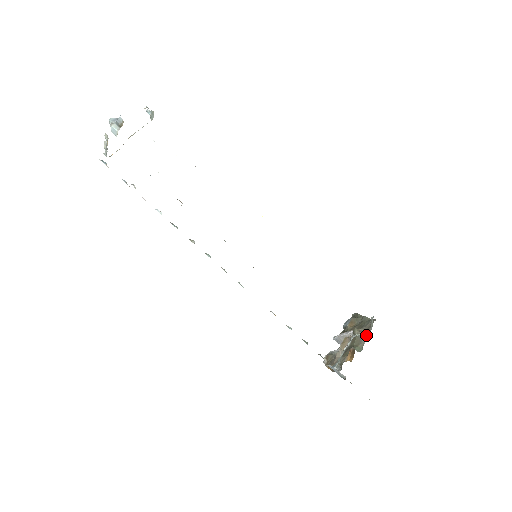
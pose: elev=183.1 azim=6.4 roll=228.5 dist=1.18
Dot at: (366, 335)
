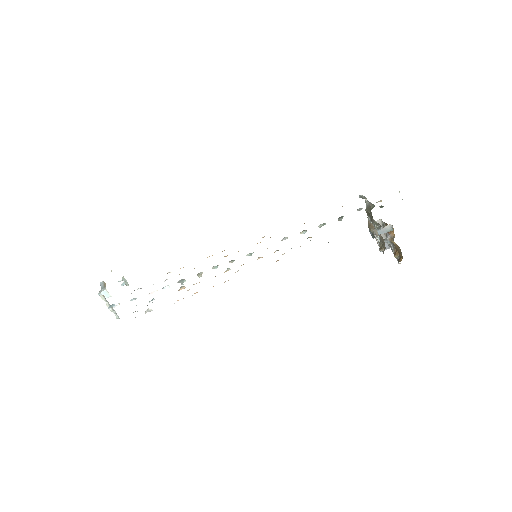
Dot at: (366, 201)
